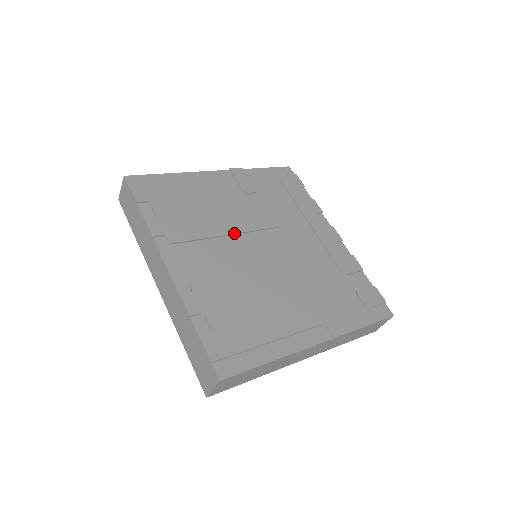
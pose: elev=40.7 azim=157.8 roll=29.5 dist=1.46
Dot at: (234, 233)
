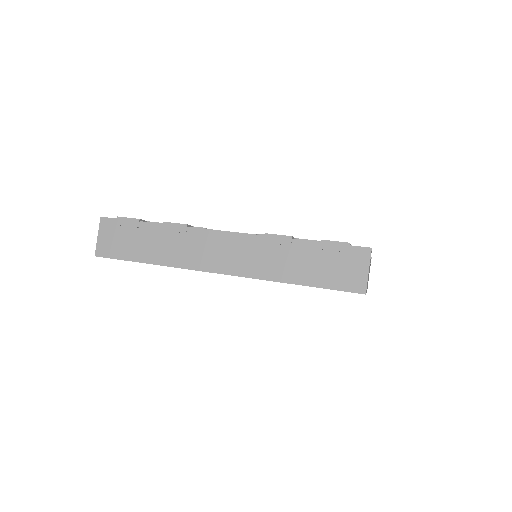
Dot at: occluded
